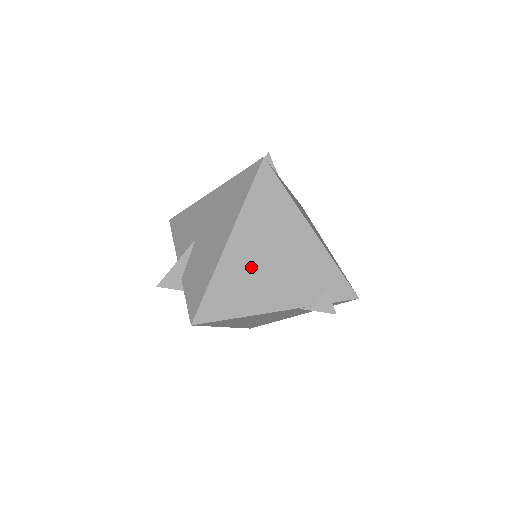
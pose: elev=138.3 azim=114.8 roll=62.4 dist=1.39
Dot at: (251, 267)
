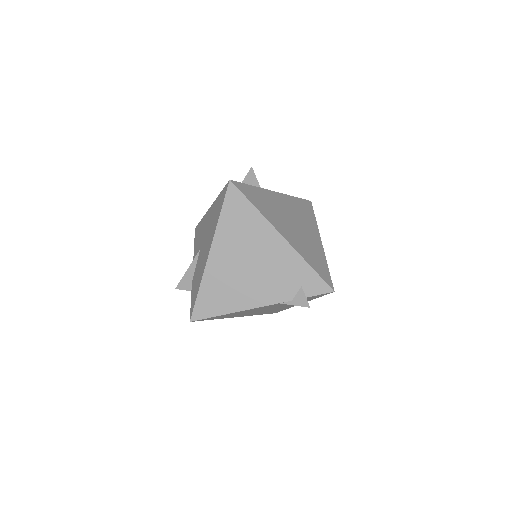
Dot at: (231, 273)
